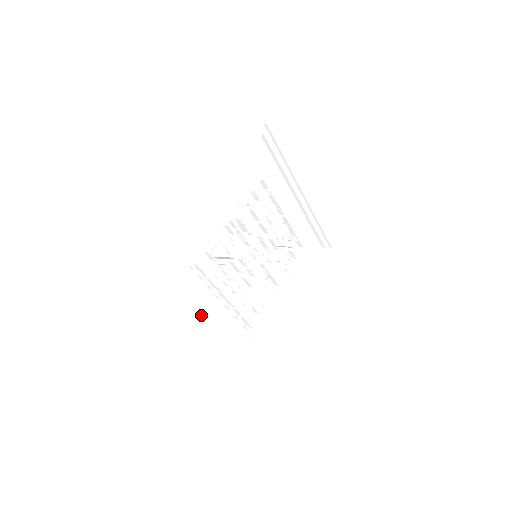
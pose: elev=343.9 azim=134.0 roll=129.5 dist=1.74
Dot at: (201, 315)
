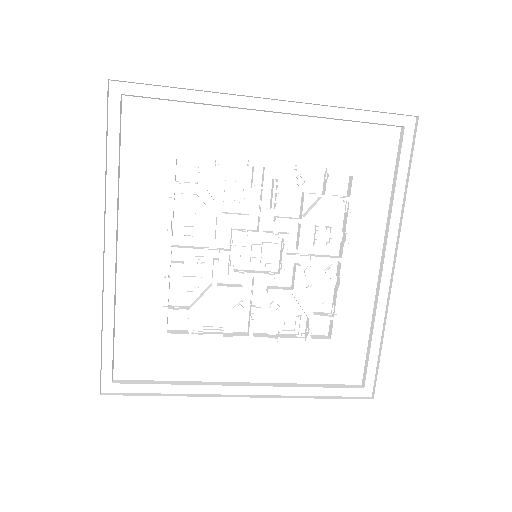
Dot at: (121, 229)
